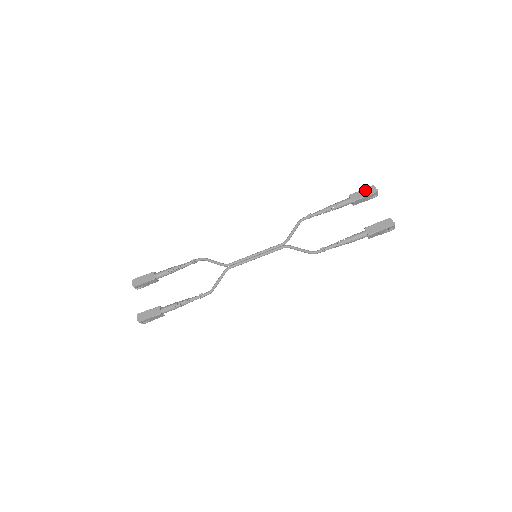
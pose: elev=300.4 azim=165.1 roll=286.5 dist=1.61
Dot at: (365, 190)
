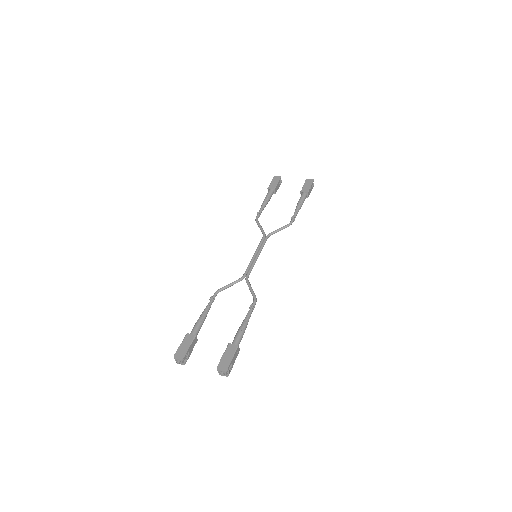
Dot at: (273, 180)
